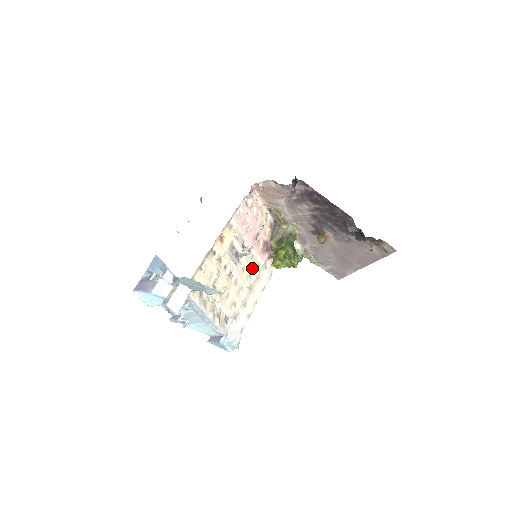
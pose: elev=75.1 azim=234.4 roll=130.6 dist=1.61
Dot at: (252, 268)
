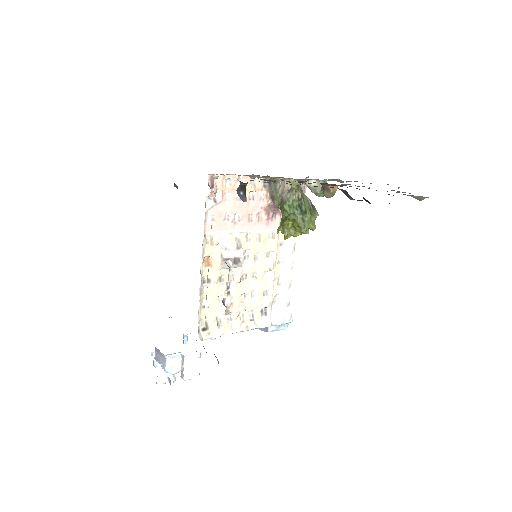
Dot at: (266, 247)
